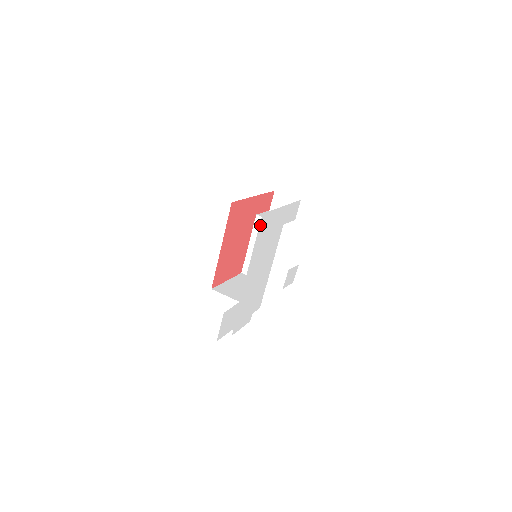
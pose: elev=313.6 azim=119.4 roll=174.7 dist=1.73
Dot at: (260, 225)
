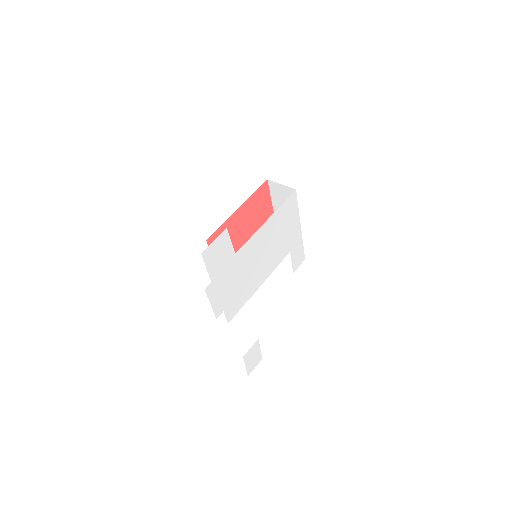
Dot at: (289, 199)
